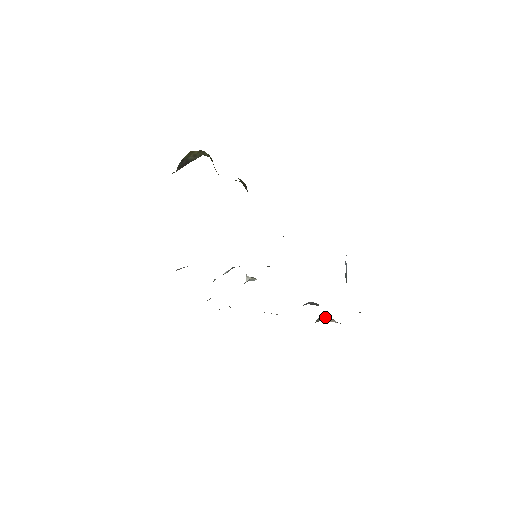
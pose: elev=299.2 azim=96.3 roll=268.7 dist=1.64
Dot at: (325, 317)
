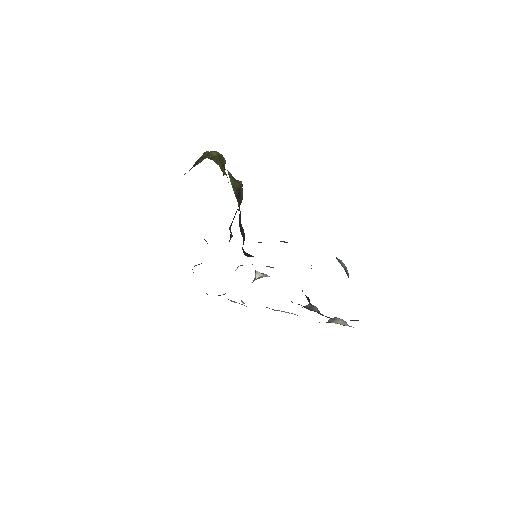
Dot at: (336, 318)
